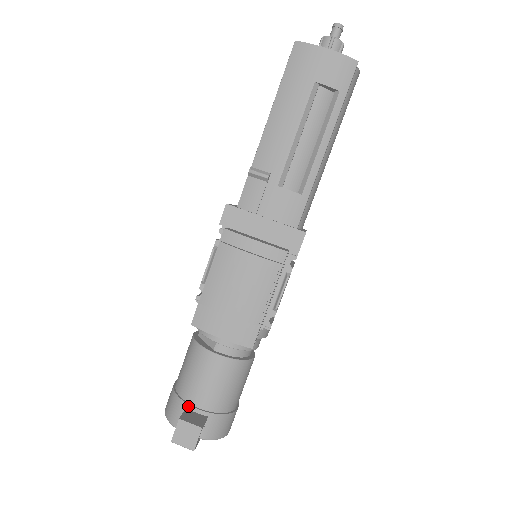
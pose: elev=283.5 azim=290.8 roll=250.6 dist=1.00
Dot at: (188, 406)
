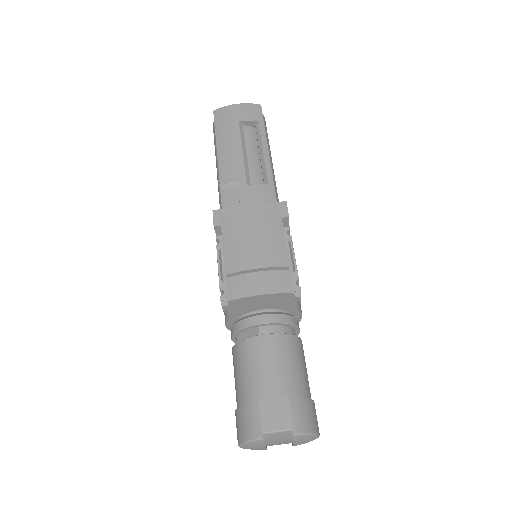
Dot at: occluded
